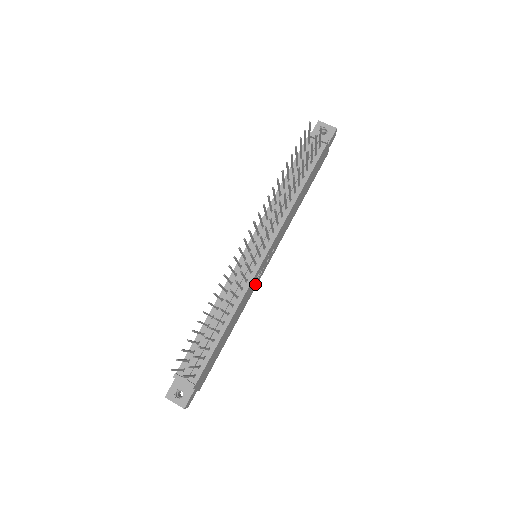
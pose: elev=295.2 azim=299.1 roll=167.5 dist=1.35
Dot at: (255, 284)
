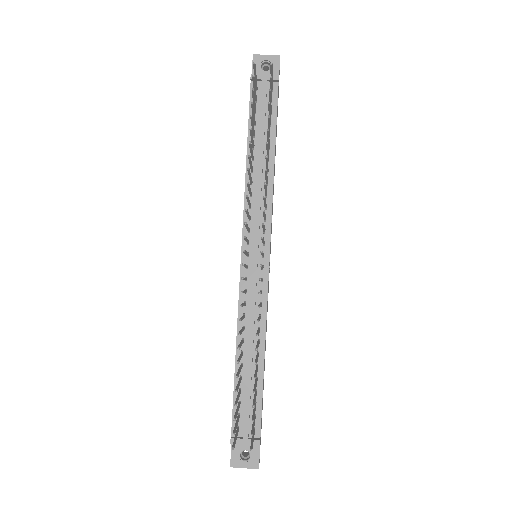
Dot at: occluded
